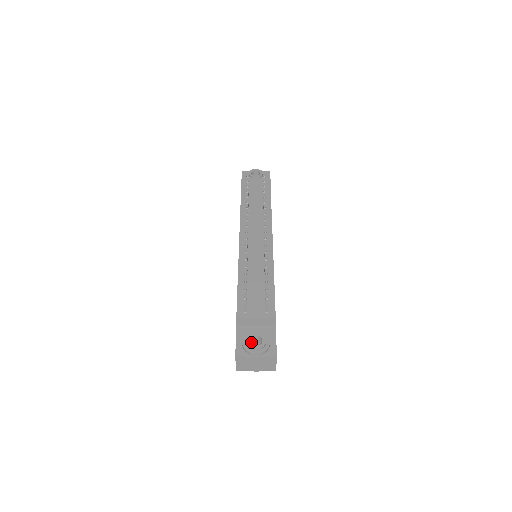
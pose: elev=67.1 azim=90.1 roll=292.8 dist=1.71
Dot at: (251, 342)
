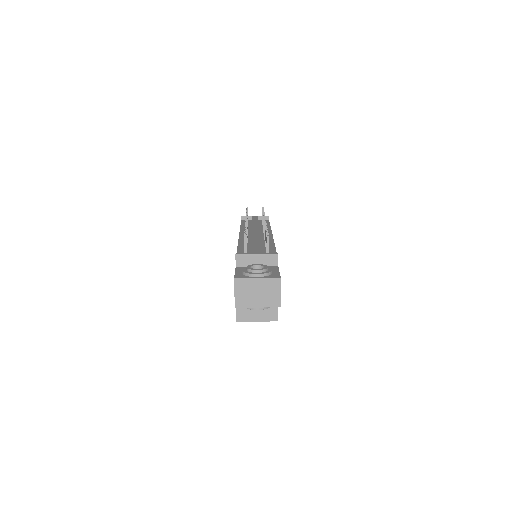
Dot at: occluded
